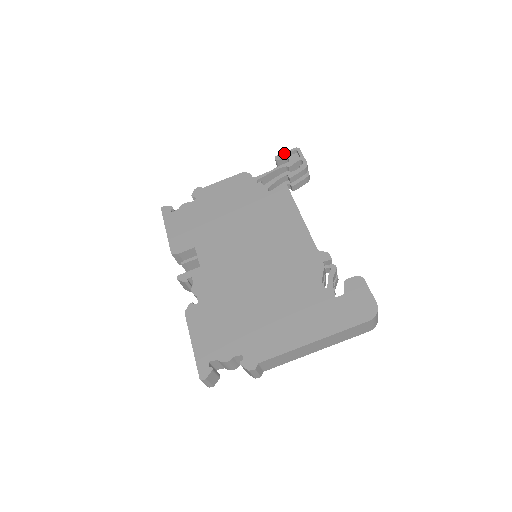
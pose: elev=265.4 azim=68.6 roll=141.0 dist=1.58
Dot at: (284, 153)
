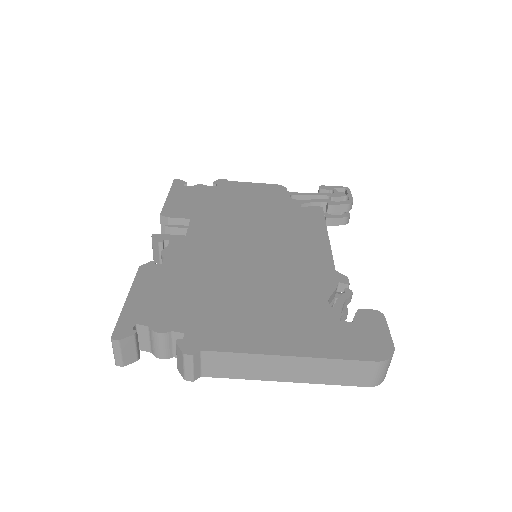
Dot at: (331, 186)
